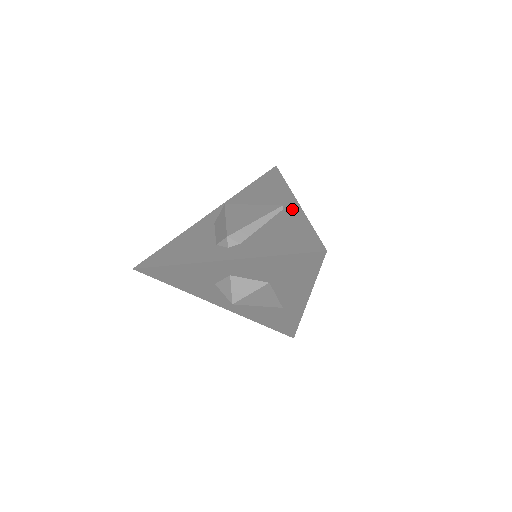
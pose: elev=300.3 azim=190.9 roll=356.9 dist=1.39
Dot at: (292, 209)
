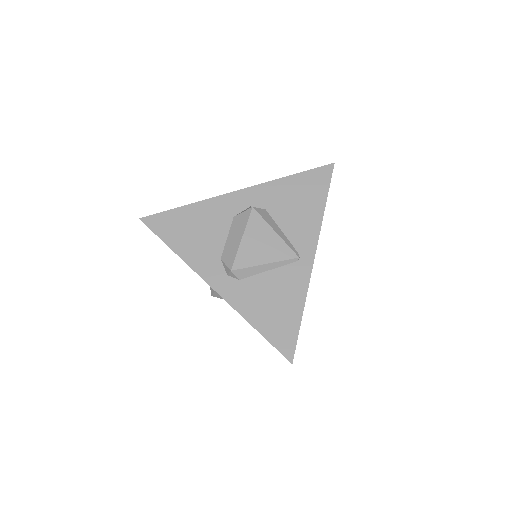
Dot at: (303, 270)
